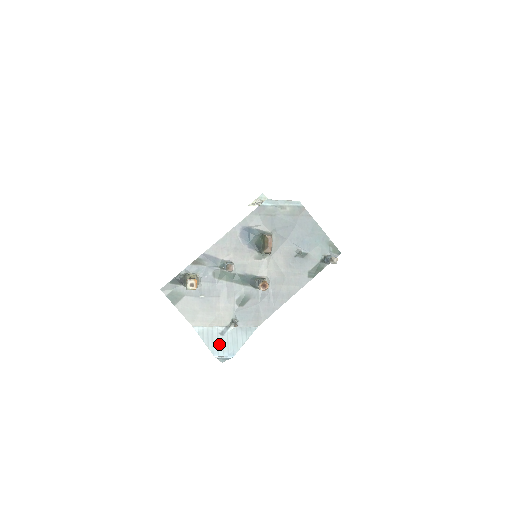
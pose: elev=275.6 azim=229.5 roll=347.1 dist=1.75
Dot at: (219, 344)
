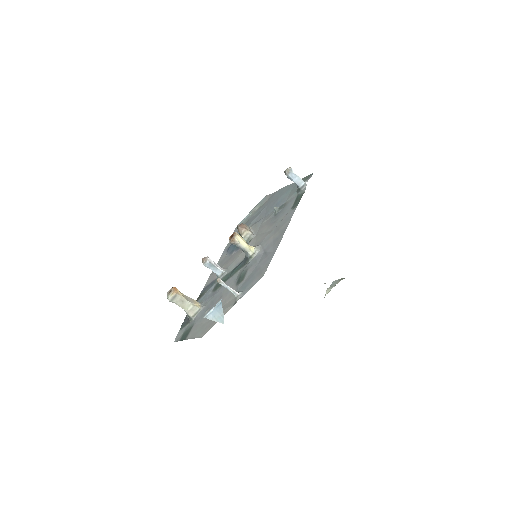
Dot at: occluded
